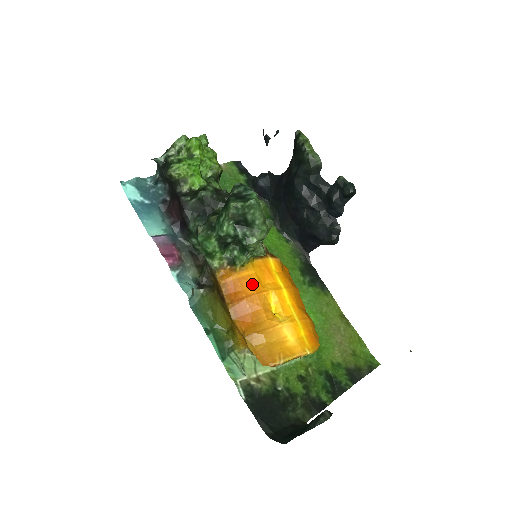
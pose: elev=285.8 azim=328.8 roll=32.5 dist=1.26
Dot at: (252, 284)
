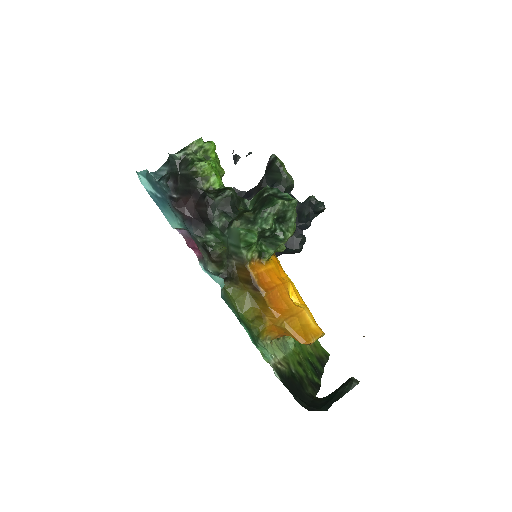
Dot at: (276, 276)
